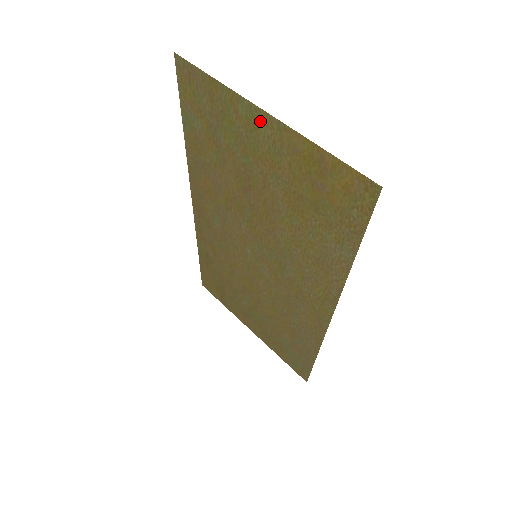
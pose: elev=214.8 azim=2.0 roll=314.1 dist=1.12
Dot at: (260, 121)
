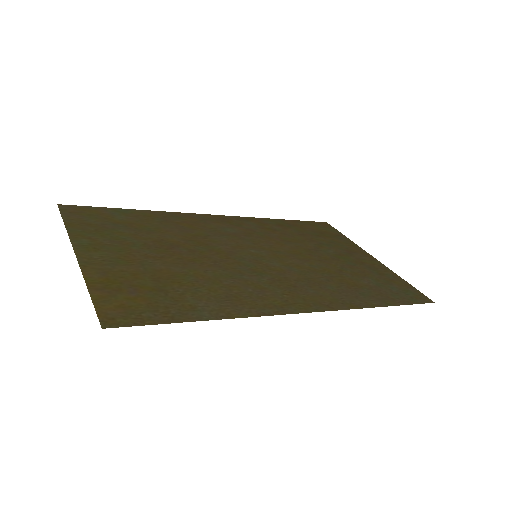
Dot at: (88, 252)
